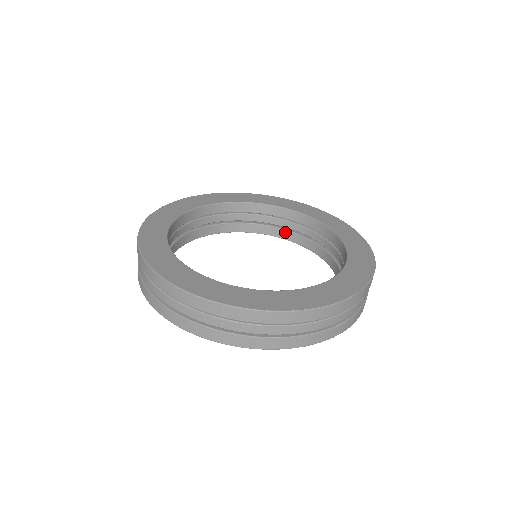
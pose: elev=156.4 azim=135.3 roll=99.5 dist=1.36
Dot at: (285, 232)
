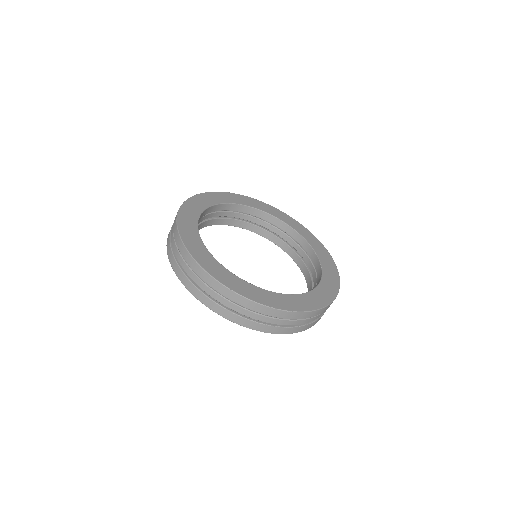
Dot at: (286, 246)
